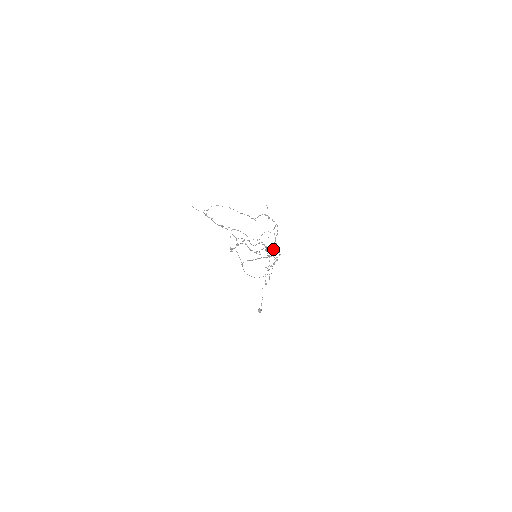
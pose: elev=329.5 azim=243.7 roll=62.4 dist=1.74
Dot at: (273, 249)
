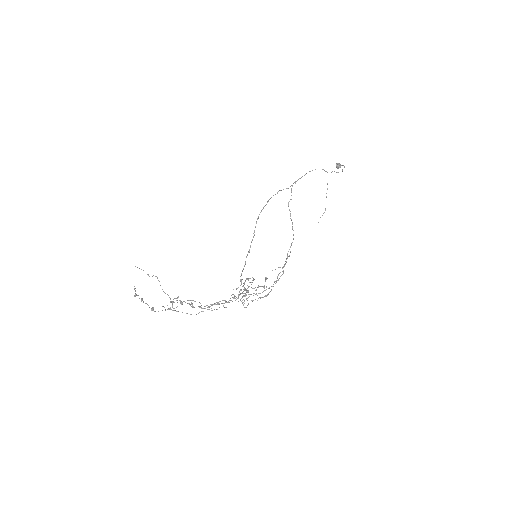
Dot at: occluded
